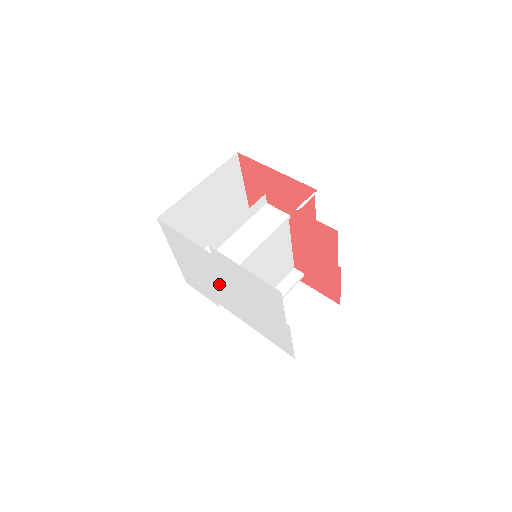
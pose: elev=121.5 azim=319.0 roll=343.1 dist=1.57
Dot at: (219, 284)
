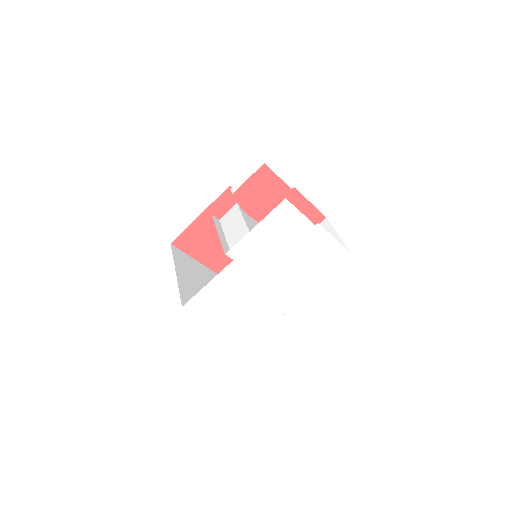
Dot at: (262, 286)
